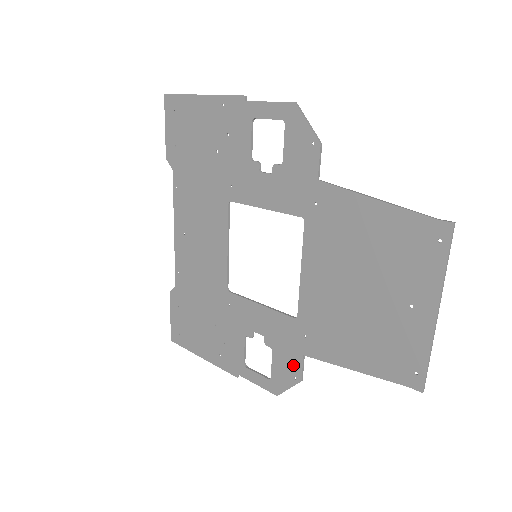
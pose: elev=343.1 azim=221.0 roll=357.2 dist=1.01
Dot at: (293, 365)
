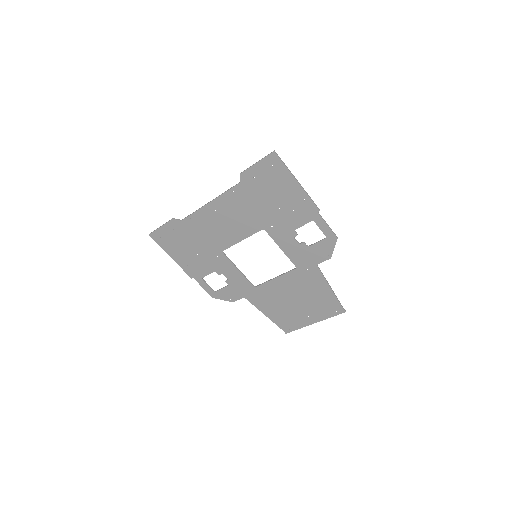
Dot at: (235, 296)
